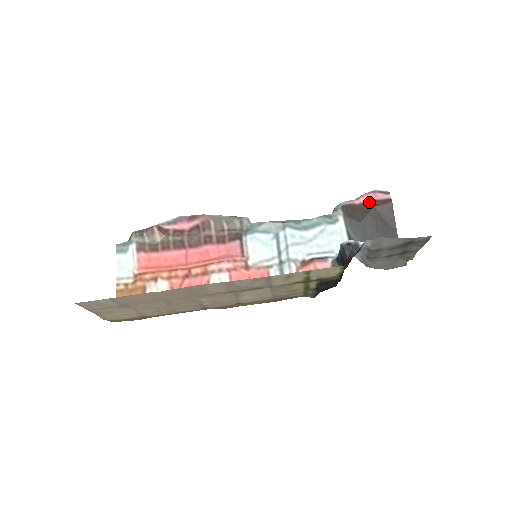
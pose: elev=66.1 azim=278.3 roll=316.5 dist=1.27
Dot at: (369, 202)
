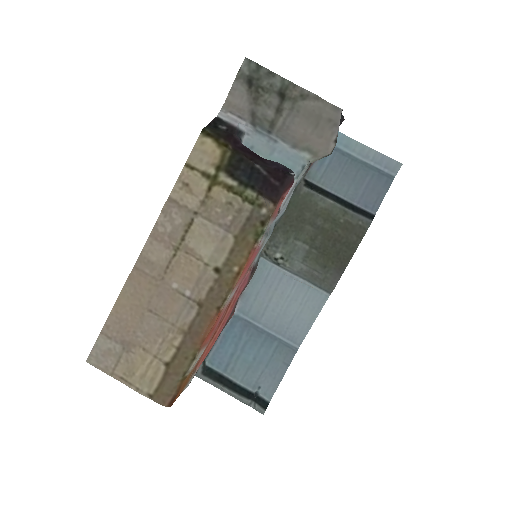
Dot at: occluded
